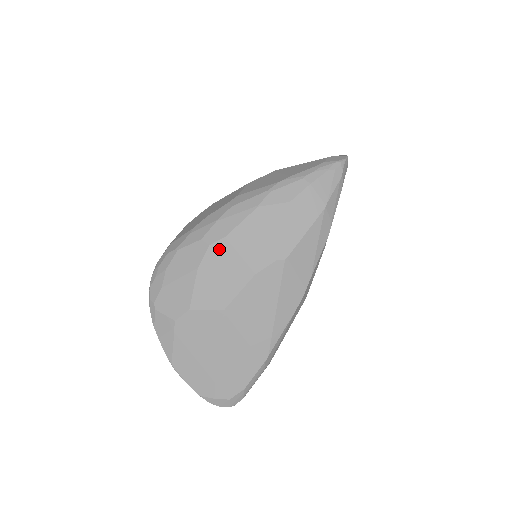
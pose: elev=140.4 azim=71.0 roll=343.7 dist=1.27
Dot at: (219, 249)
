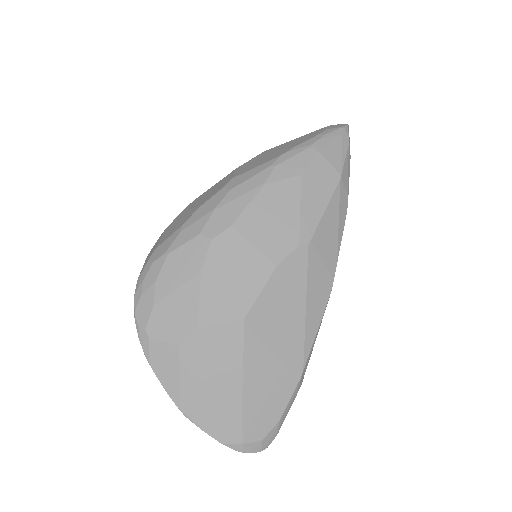
Dot at: (225, 242)
